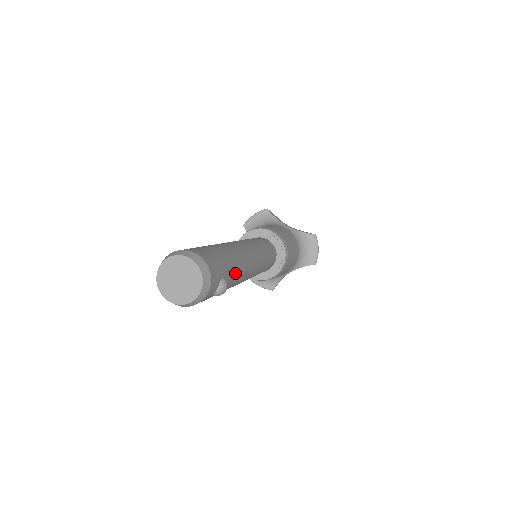
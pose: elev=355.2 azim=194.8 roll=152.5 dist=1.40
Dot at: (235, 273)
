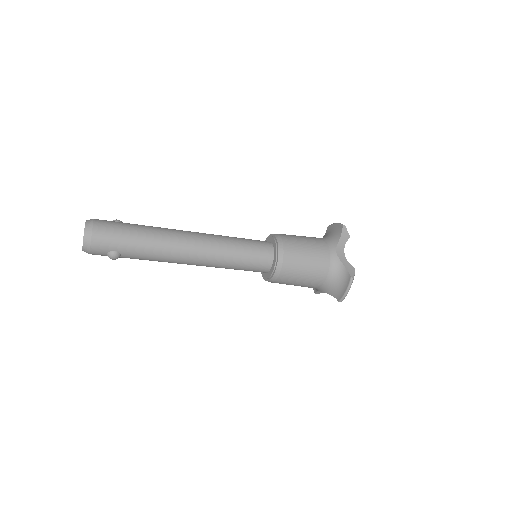
Dot at: (143, 254)
